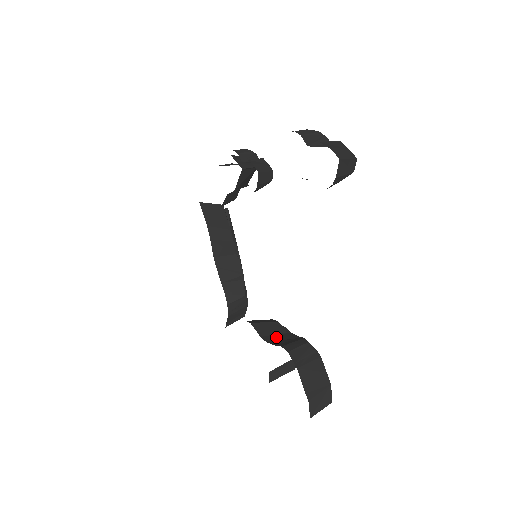
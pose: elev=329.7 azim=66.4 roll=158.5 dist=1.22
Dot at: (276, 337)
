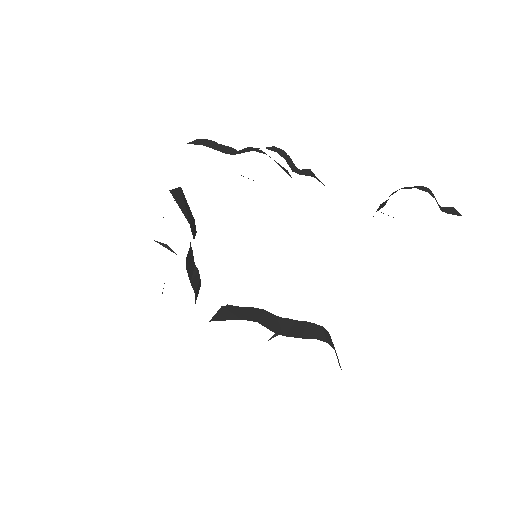
Dot at: (280, 327)
